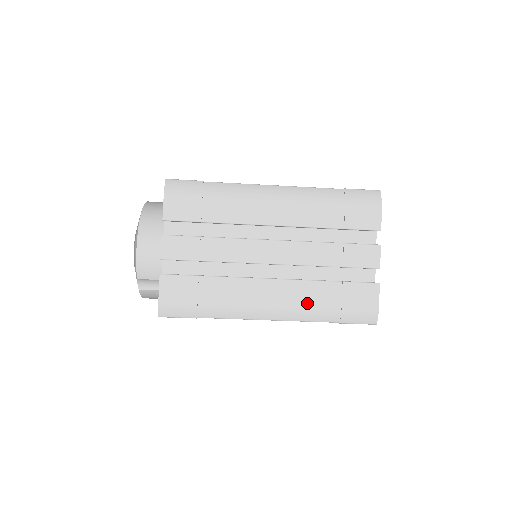
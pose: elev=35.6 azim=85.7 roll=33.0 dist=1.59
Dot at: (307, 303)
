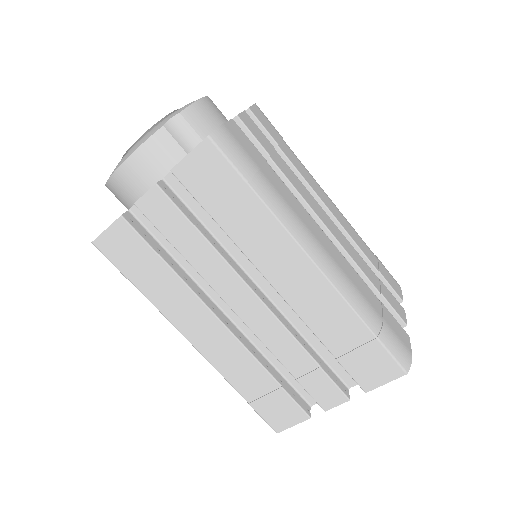
Dot at: (355, 285)
